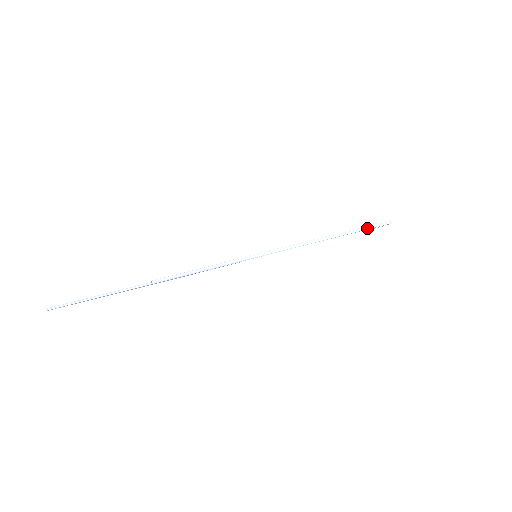
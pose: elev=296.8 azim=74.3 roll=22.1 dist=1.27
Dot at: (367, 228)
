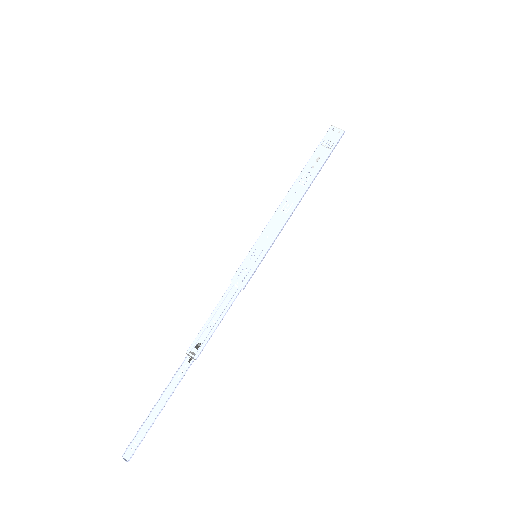
Dot at: occluded
